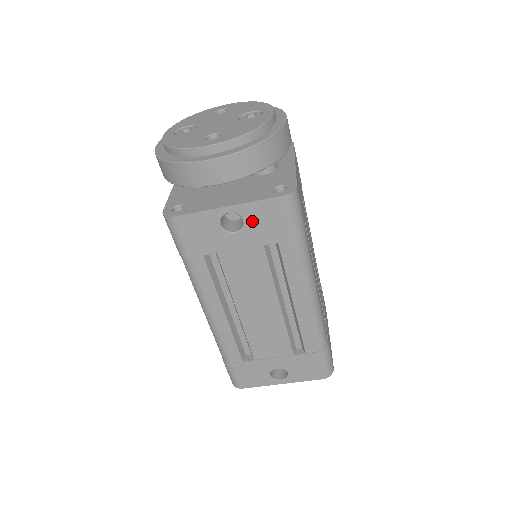
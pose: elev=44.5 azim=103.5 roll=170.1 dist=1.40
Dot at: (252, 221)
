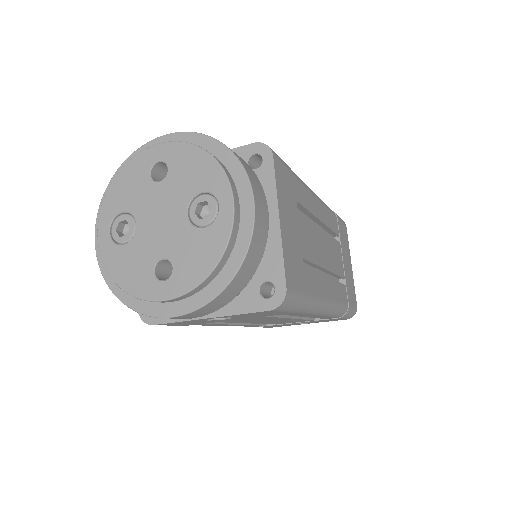
Dot at: (242, 316)
